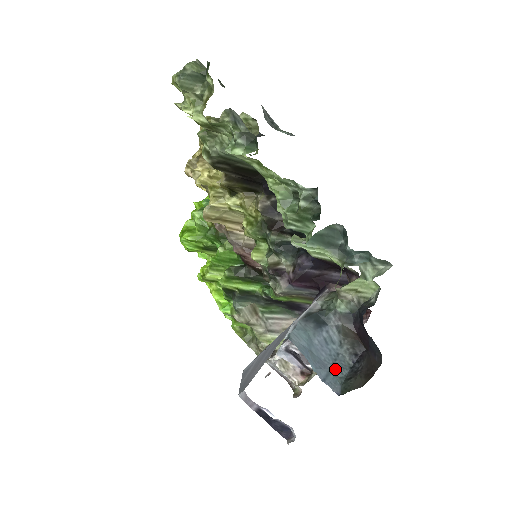
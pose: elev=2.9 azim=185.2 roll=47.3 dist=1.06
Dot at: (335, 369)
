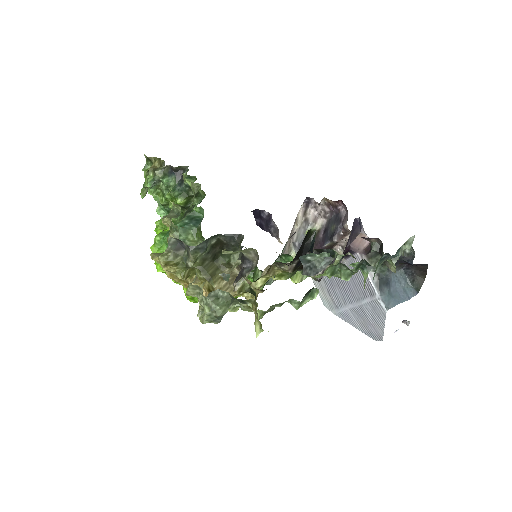
Dot at: (404, 285)
